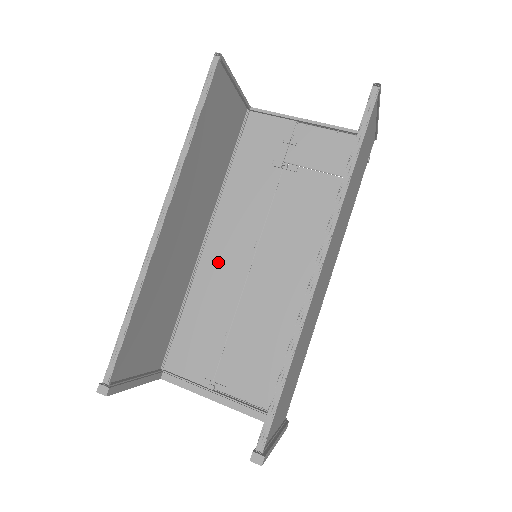
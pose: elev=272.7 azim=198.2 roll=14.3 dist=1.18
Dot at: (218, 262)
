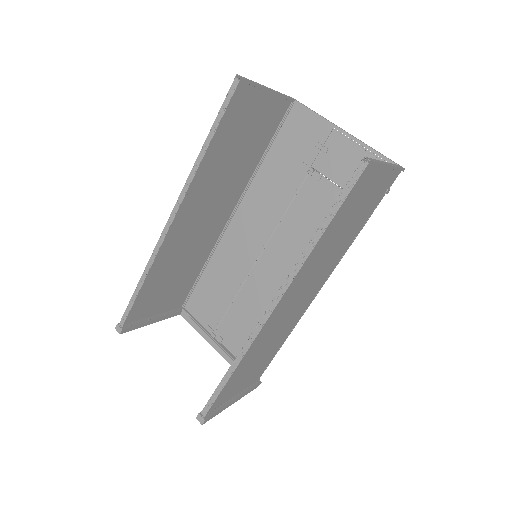
Dot at: (237, 240)
